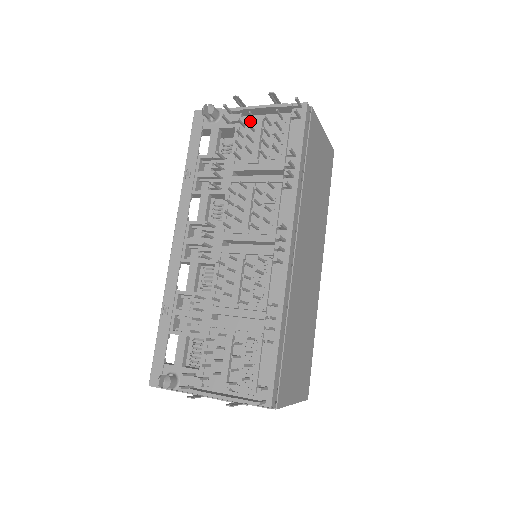
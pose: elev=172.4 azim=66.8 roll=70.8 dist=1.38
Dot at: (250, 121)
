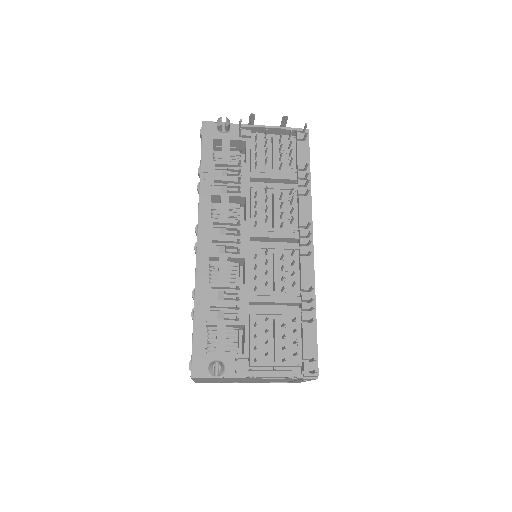
Dot at: (260, 137)
